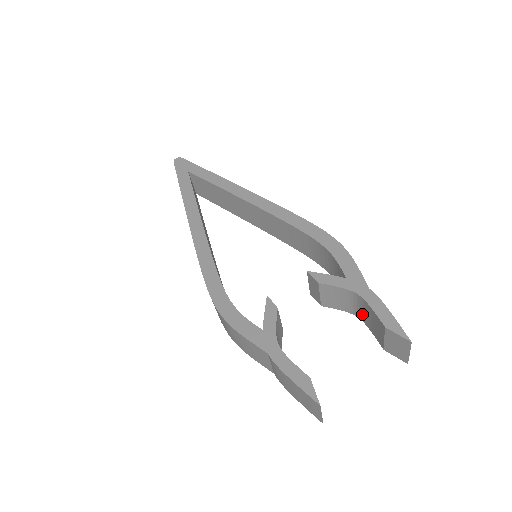
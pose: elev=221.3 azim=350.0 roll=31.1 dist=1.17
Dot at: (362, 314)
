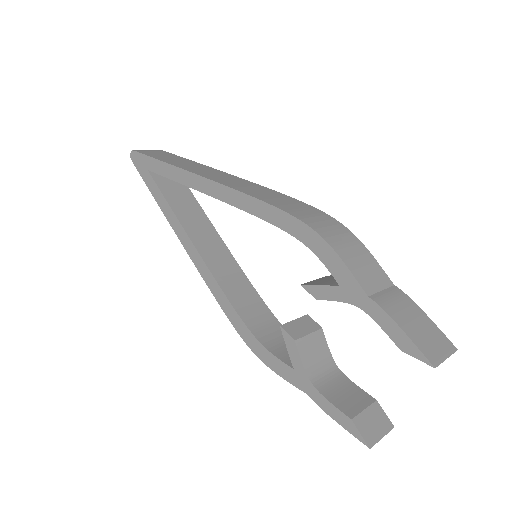
Dot at: occluded
